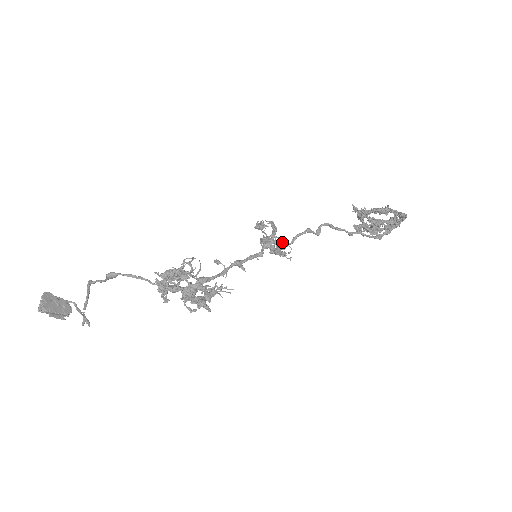
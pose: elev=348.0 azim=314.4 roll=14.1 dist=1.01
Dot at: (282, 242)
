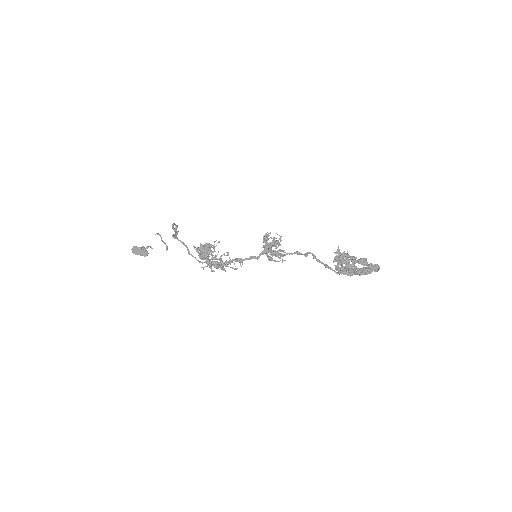
Dot at: (277, 253)
